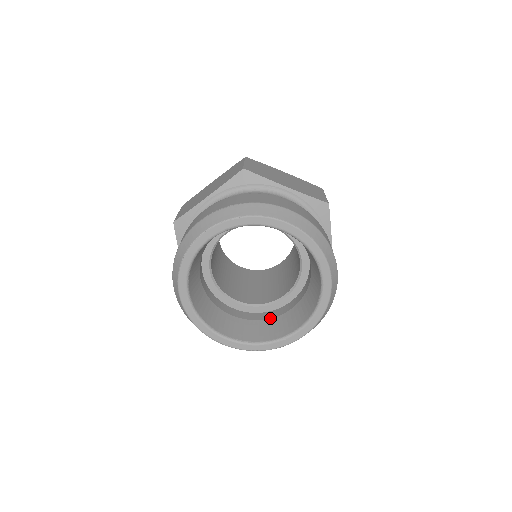
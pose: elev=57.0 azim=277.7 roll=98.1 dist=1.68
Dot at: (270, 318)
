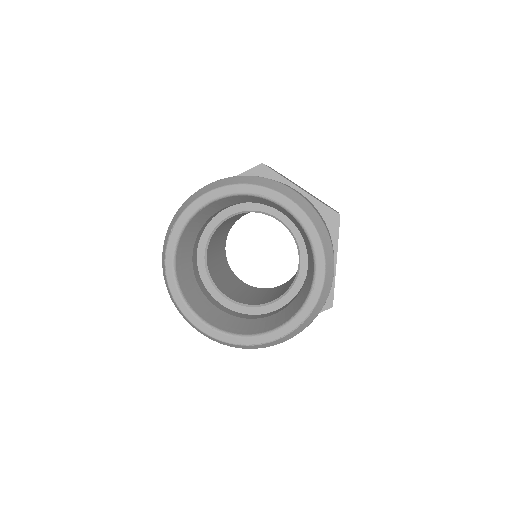
Dot at: (302, 287)
